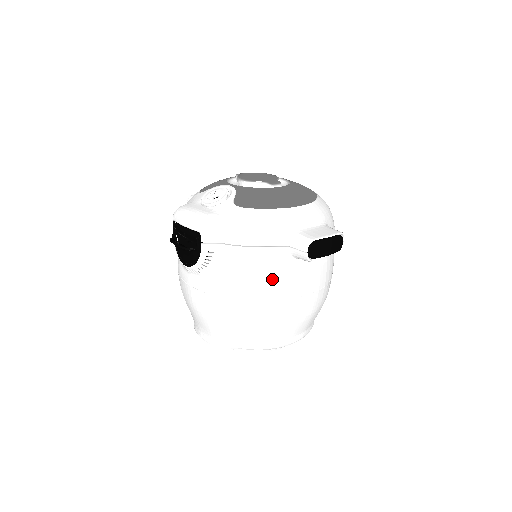
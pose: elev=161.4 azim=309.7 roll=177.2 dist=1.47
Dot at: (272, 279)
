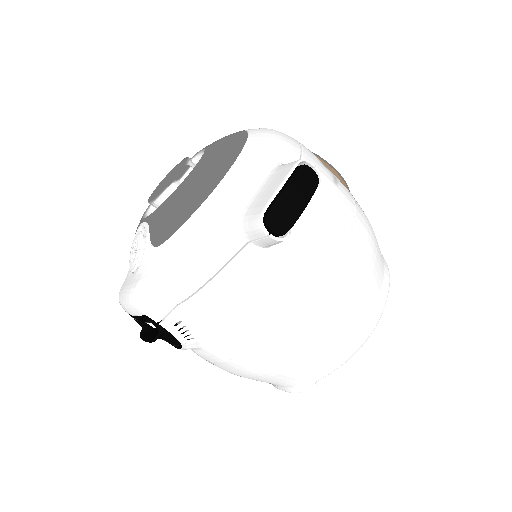
Dot at: (269, 294)
